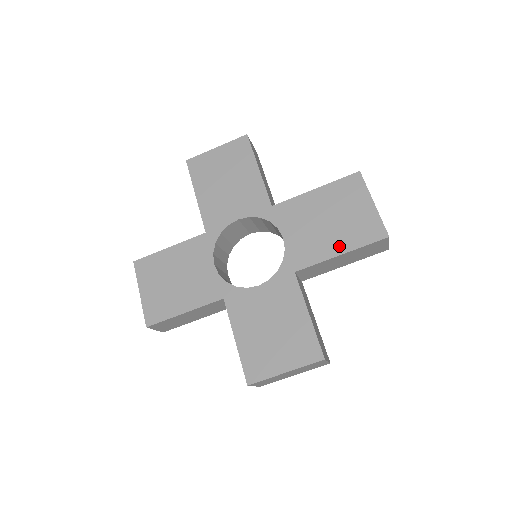
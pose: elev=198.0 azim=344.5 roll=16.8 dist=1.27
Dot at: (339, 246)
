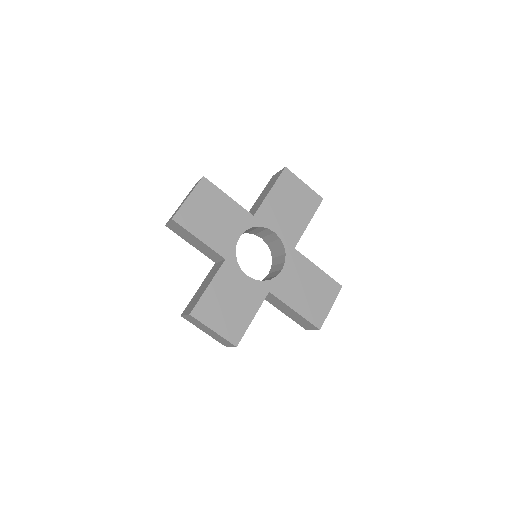
Dot at: (299, 306)
